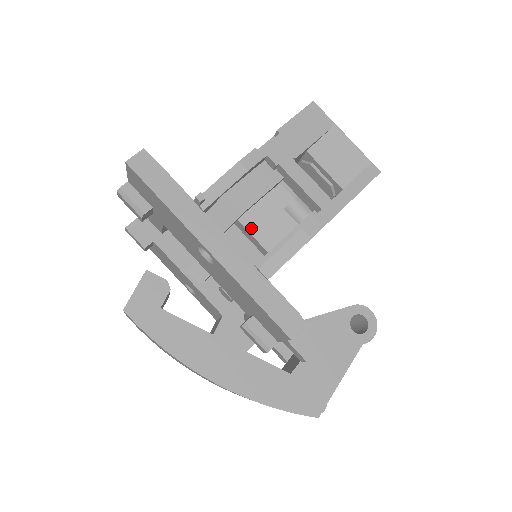
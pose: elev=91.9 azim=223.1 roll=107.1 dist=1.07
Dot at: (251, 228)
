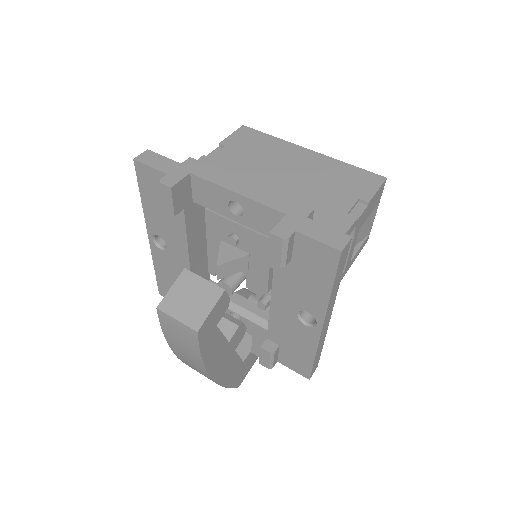
Dot at: occluded
